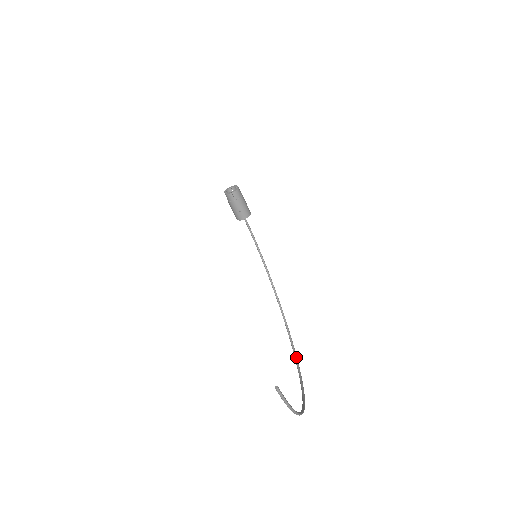
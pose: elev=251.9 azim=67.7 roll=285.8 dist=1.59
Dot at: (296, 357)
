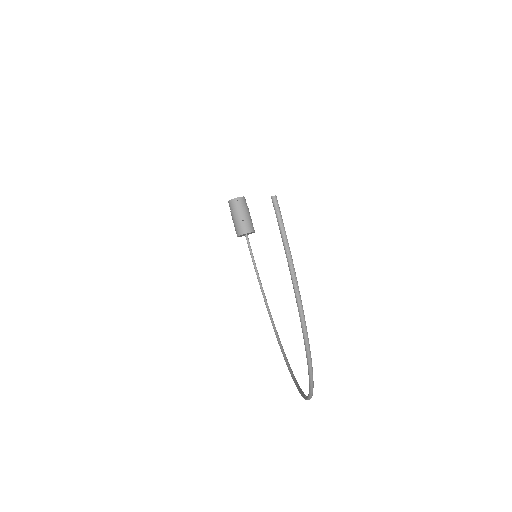
Dot at: (299, 387)
